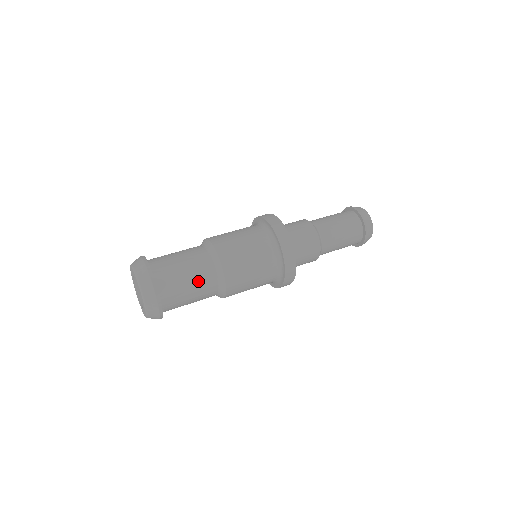
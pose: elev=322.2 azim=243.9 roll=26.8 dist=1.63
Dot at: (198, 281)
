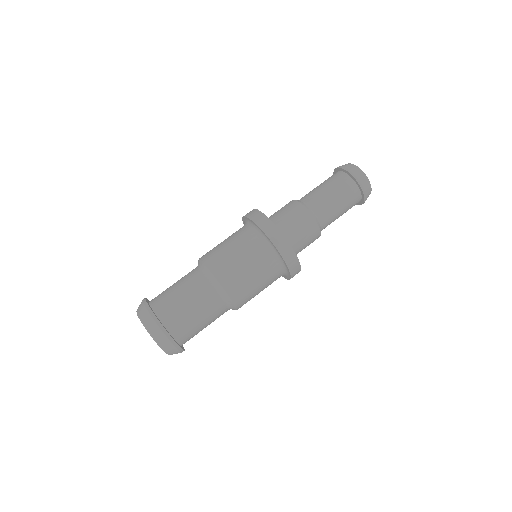
Dot at: occluded
